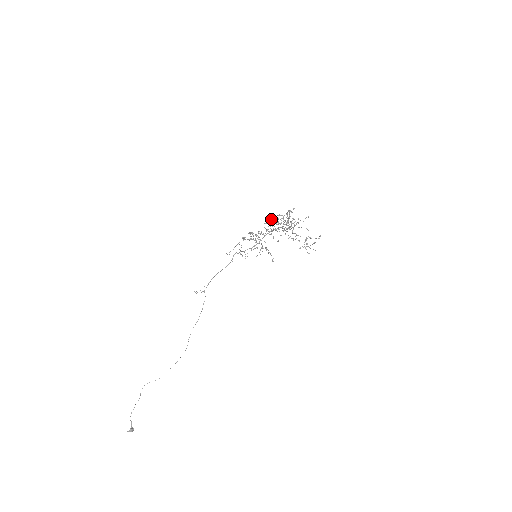
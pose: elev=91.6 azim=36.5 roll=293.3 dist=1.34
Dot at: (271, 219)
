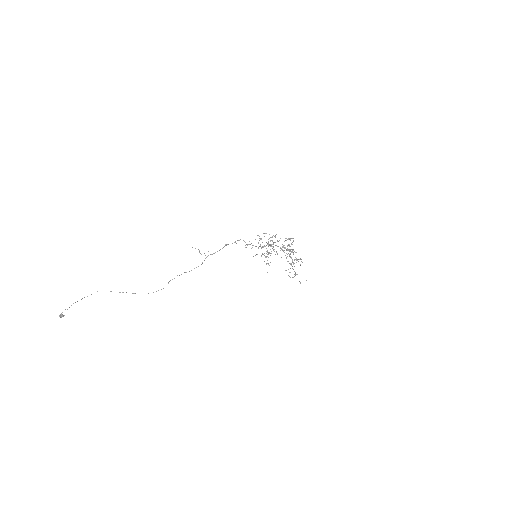
Dot at: (291, 252)
